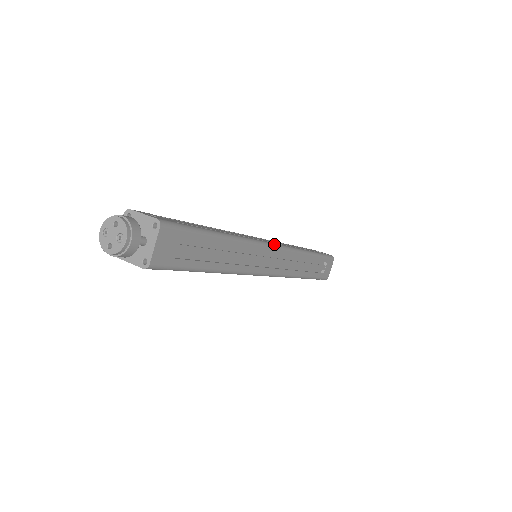
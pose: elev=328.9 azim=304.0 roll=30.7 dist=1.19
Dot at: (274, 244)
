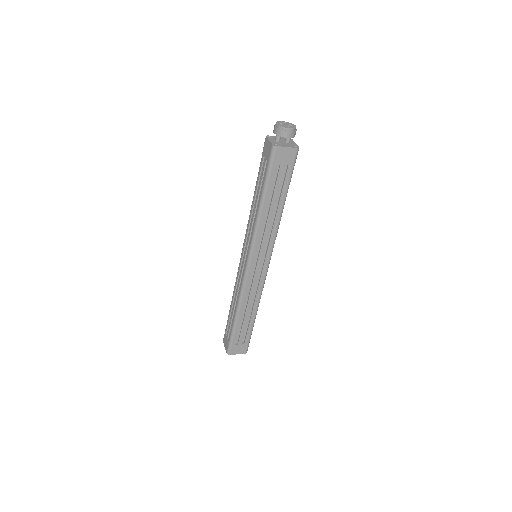
Dot at: occluded
